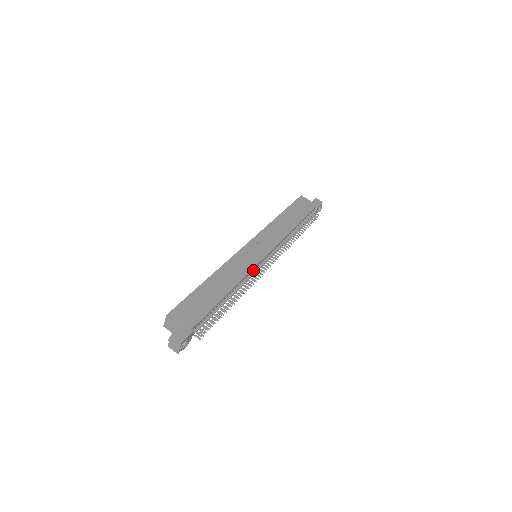
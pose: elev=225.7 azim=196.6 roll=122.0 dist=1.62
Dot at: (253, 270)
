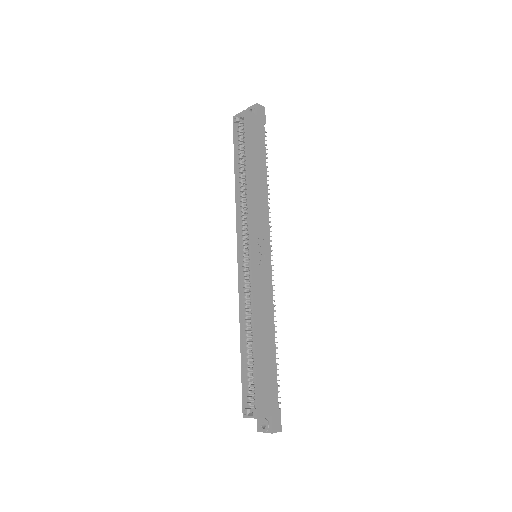
Dot at: (269, 285)
